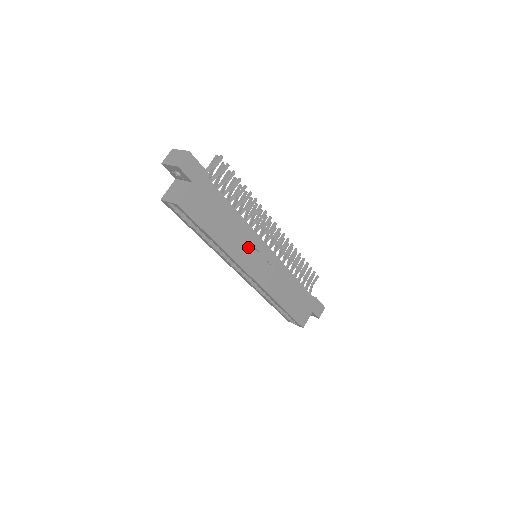
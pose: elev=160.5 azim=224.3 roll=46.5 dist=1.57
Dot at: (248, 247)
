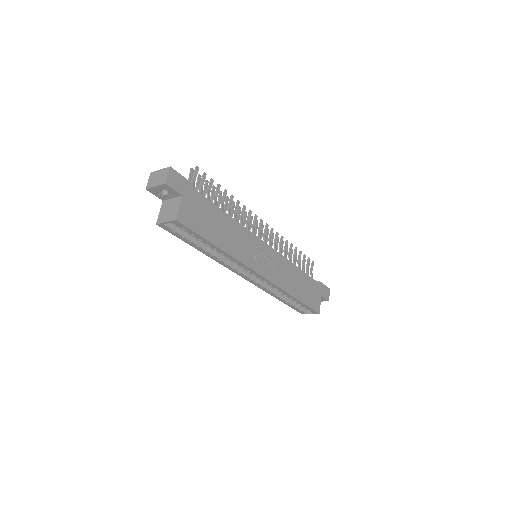
Dot at: (248, 247)
